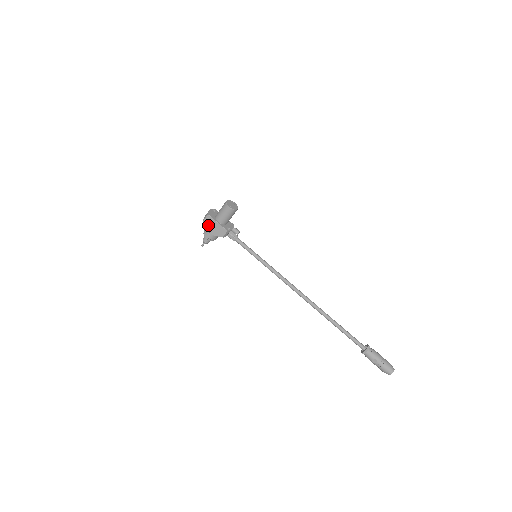
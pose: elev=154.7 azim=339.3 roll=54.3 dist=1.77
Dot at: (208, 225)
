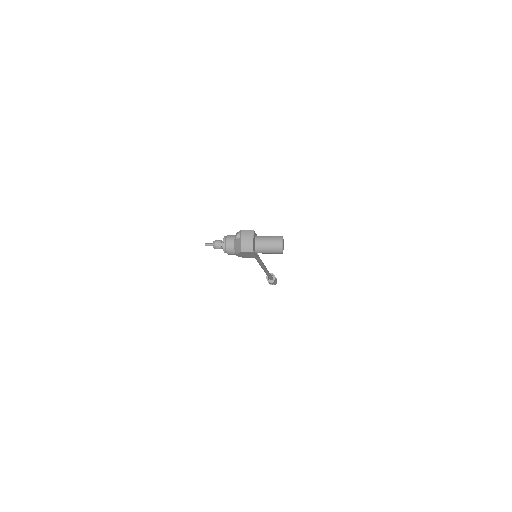
Dot at: (242, 254)
